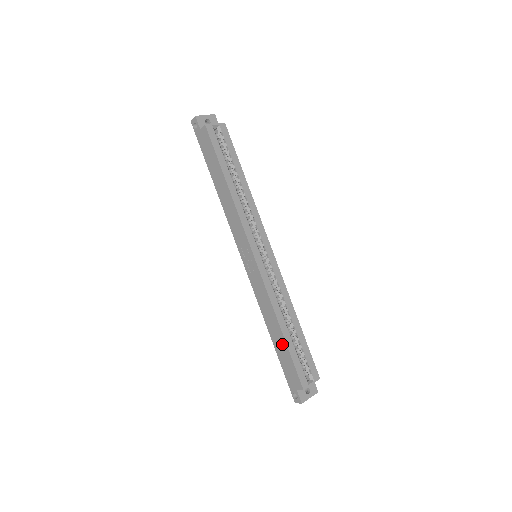
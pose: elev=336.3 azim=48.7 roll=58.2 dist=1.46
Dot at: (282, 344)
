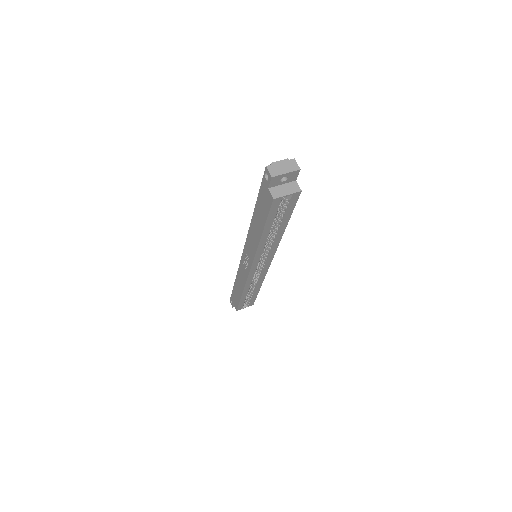
Dot at: (238, 294)
